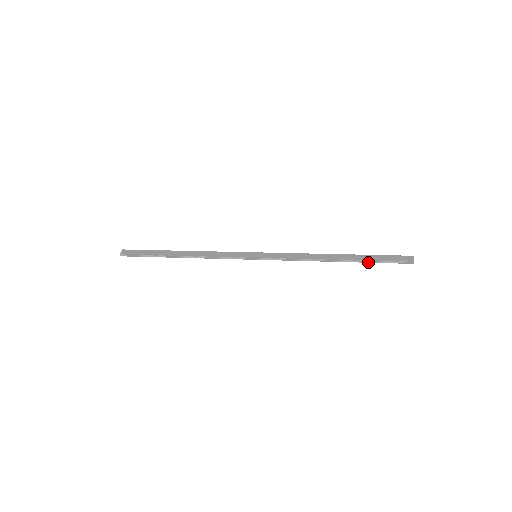
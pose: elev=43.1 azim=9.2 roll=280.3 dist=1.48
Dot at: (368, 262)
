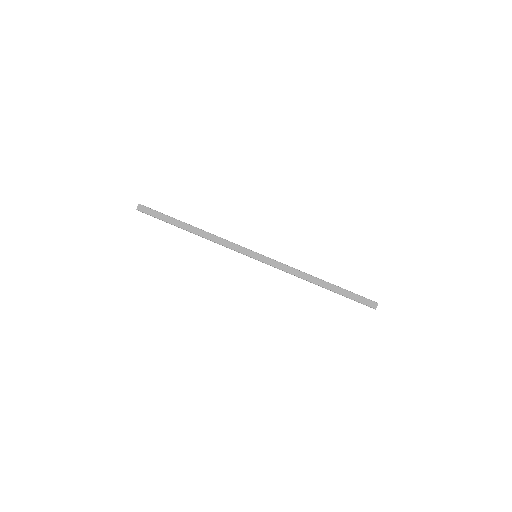
Dot at: (342, 295)
